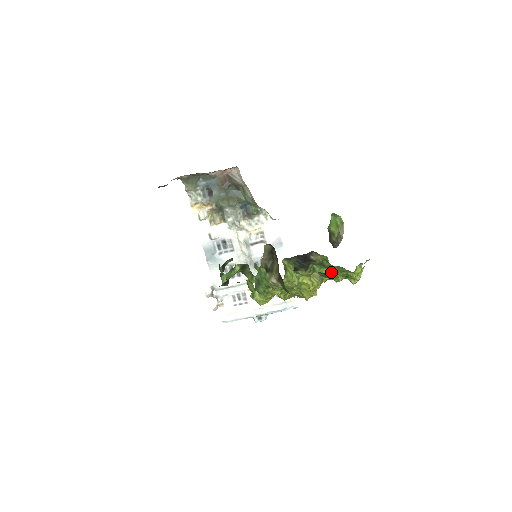
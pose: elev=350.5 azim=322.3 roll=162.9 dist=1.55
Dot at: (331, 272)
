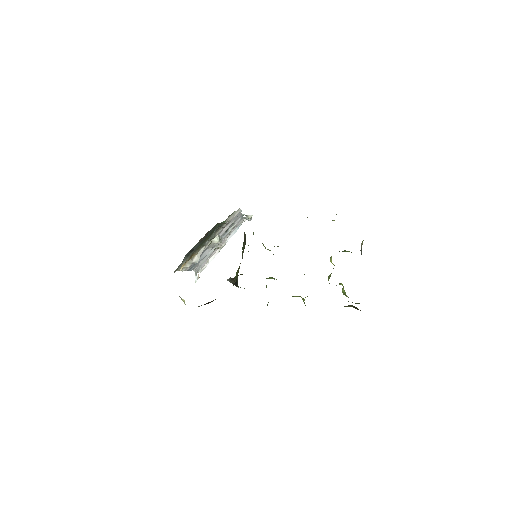
Dot at: (344, 251)
